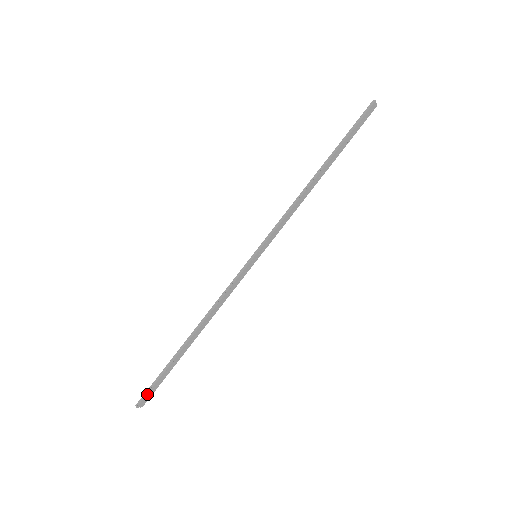
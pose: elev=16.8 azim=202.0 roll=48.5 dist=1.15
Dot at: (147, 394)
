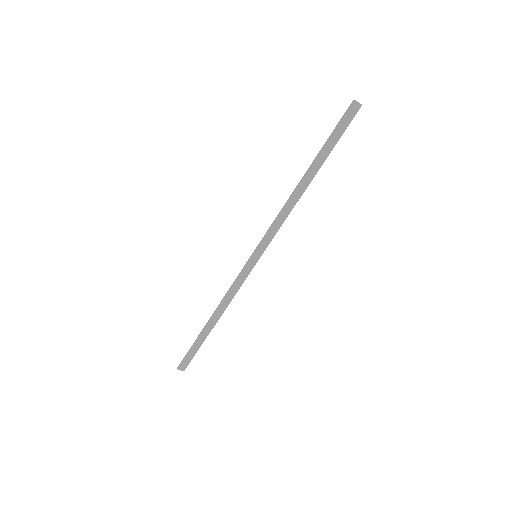
Dot at: (184, 360)
